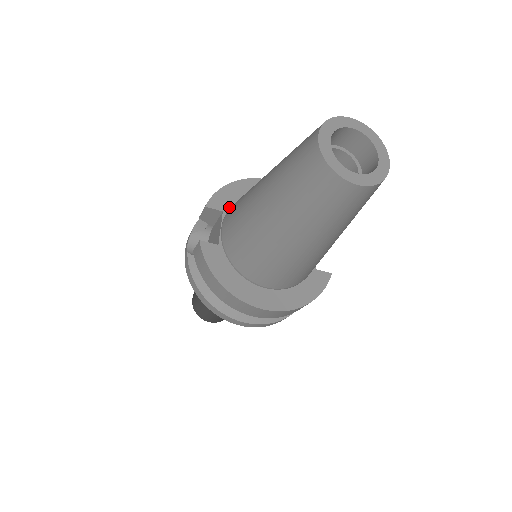
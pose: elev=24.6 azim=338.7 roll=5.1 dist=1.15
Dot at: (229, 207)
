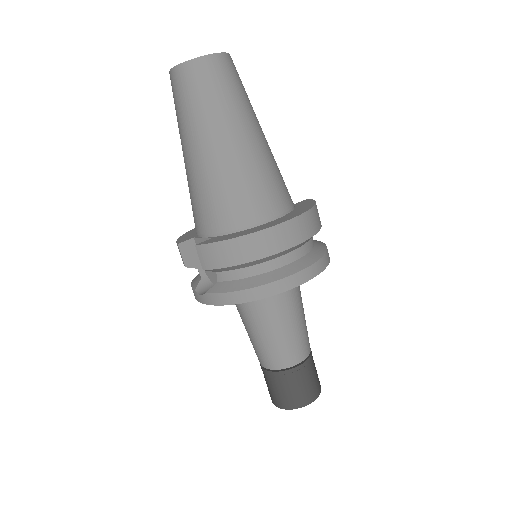
Dot at: (195, 235)
